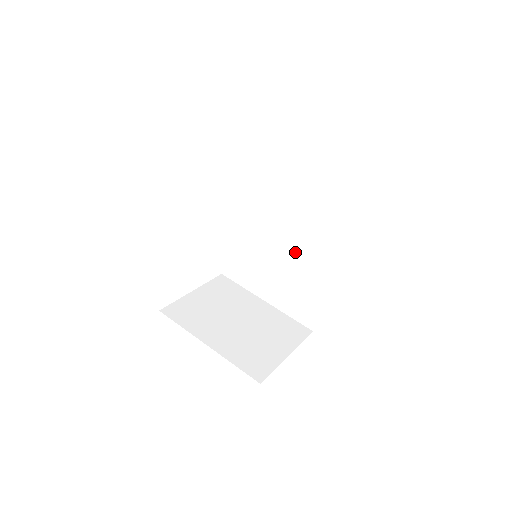
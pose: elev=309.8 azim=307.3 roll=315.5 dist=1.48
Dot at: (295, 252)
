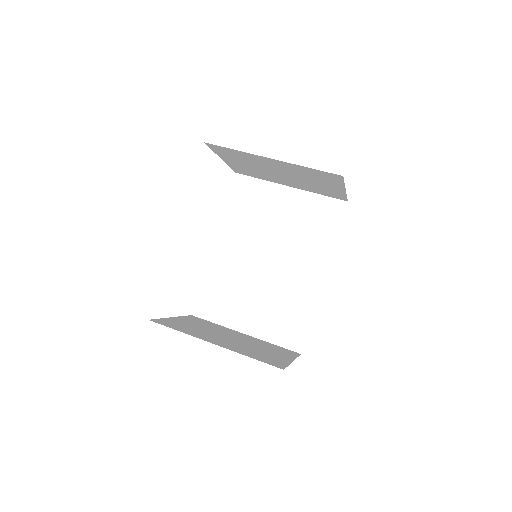
Dot at: (279, 270)
